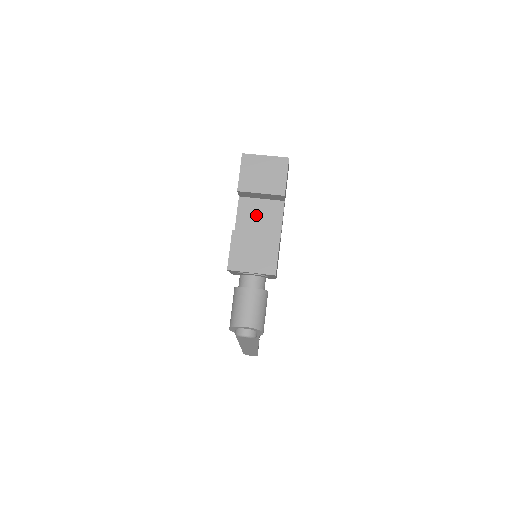
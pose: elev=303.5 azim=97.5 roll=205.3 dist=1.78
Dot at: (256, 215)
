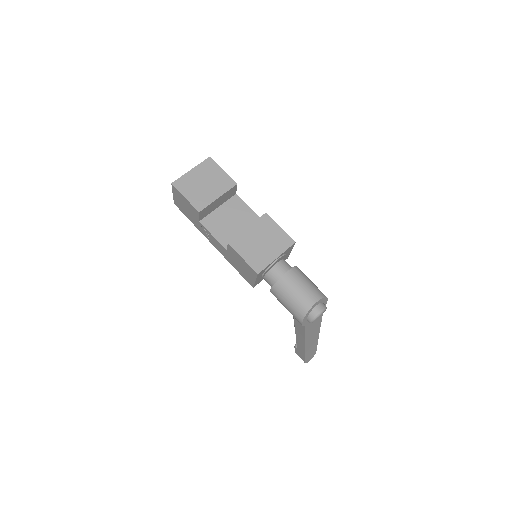
Dot at: (227, 222)
